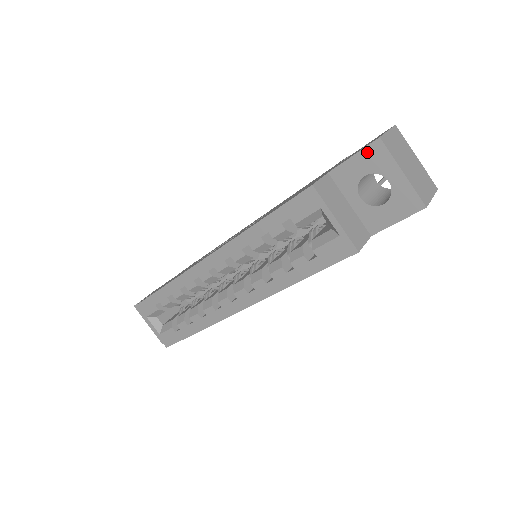
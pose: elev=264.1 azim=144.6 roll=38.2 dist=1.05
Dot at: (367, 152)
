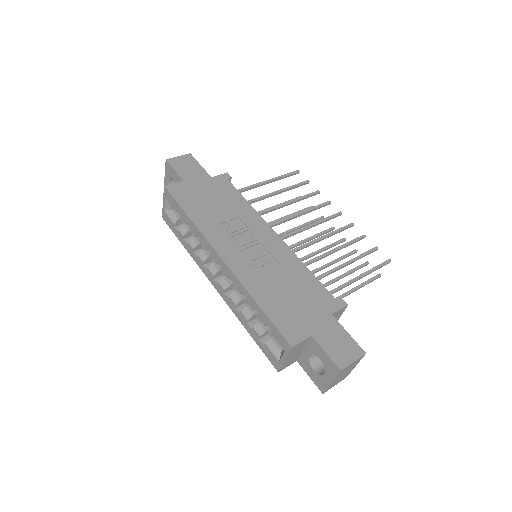
Dot at: (331, 362)
